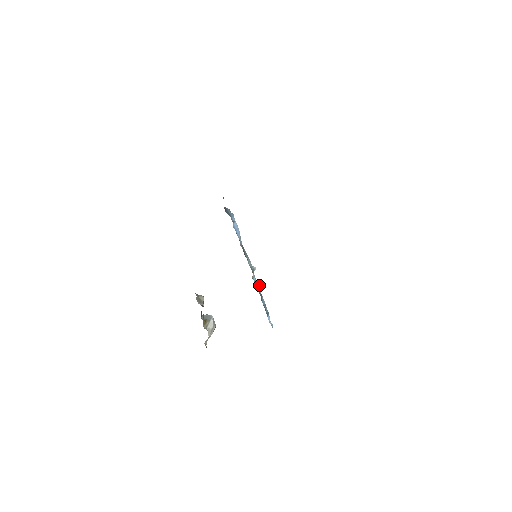
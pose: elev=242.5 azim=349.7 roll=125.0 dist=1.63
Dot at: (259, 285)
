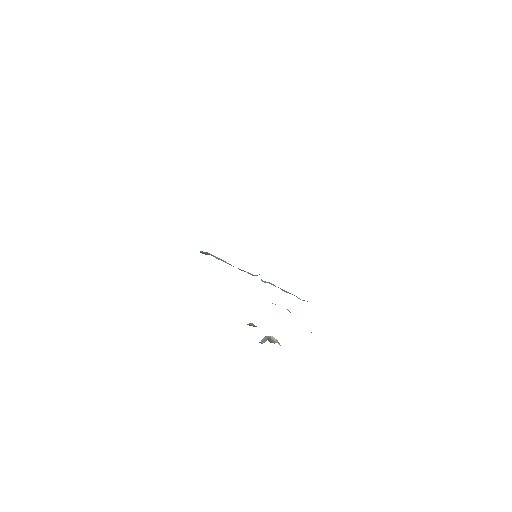
Dot at: (271, 283)
